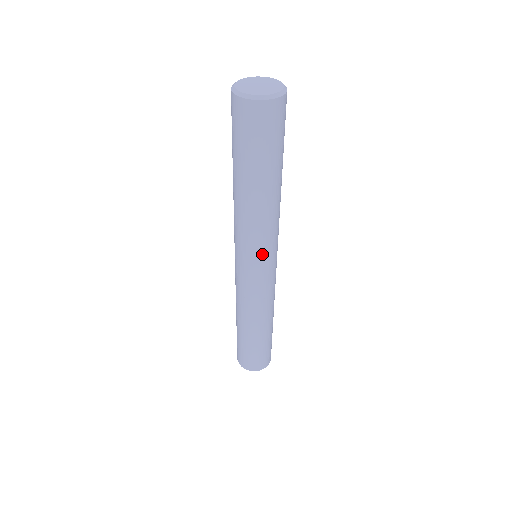
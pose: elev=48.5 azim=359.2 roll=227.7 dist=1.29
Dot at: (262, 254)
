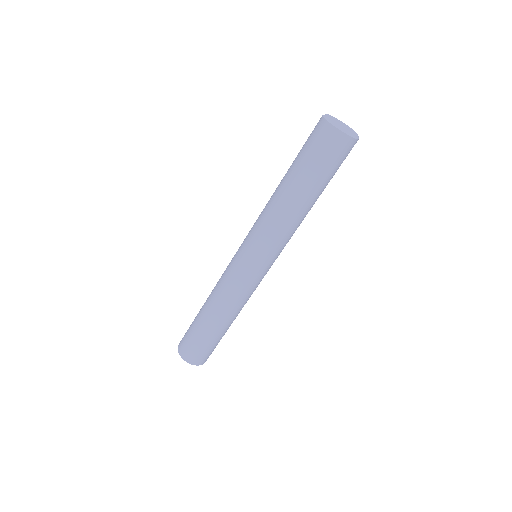
Dot at: (278, 254)
